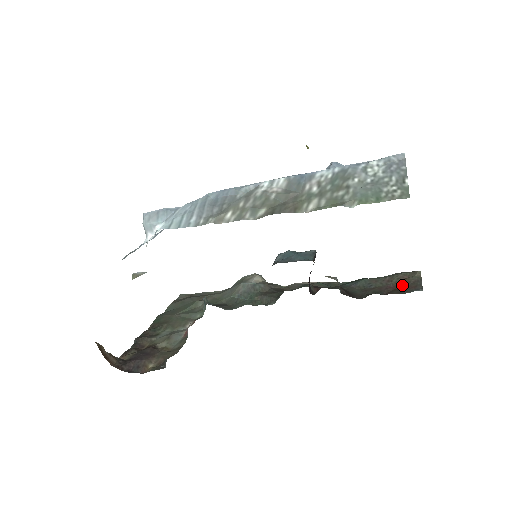
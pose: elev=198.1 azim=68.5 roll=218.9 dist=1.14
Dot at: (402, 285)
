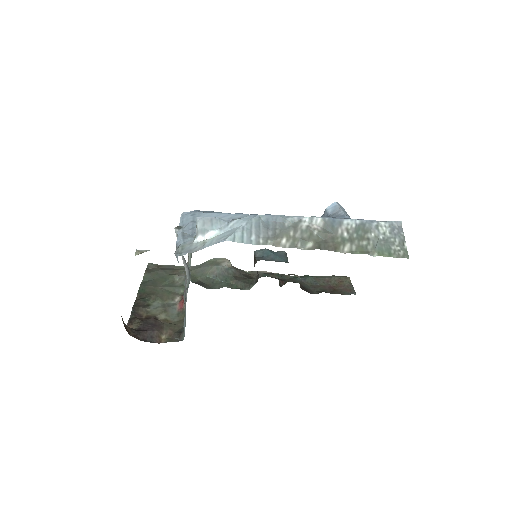
Dot at: (339, 287)
